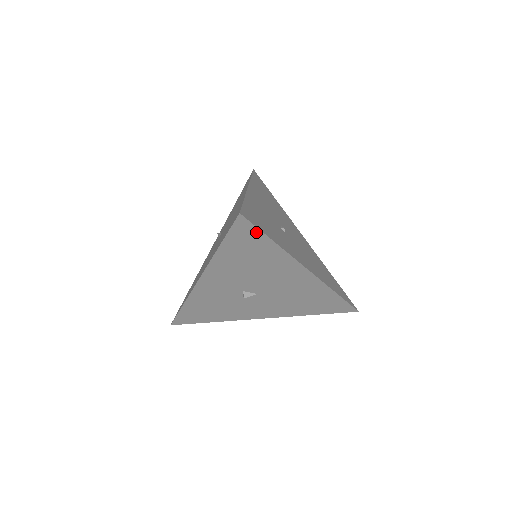
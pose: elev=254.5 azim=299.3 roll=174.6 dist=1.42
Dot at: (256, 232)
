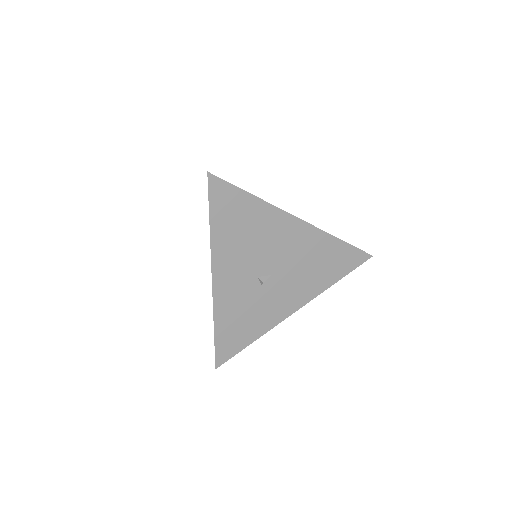
Dot at: (231, 189)
